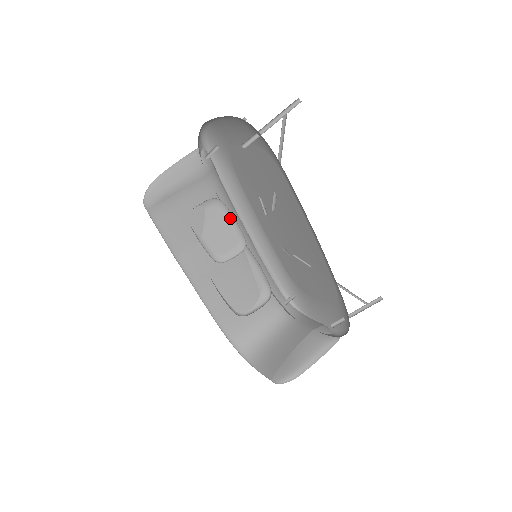
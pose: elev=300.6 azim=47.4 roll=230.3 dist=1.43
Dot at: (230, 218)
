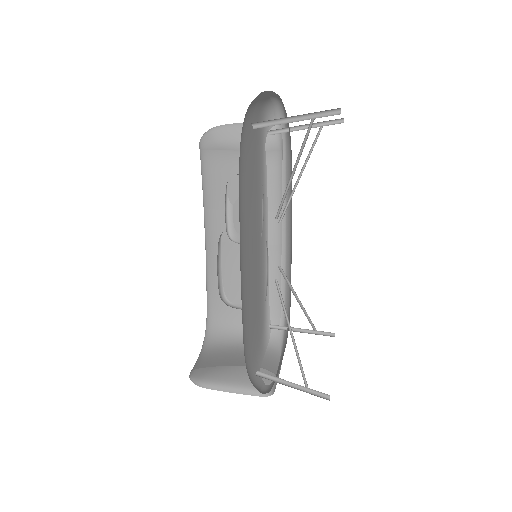
Dot at: (262, 206)
